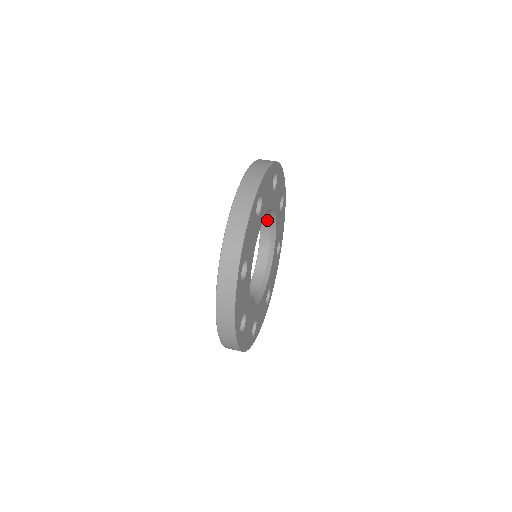
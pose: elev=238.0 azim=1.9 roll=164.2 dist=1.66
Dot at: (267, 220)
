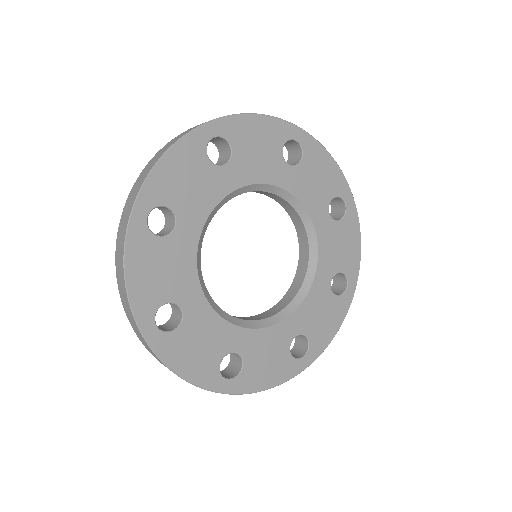
Dot at: (305, 267)
